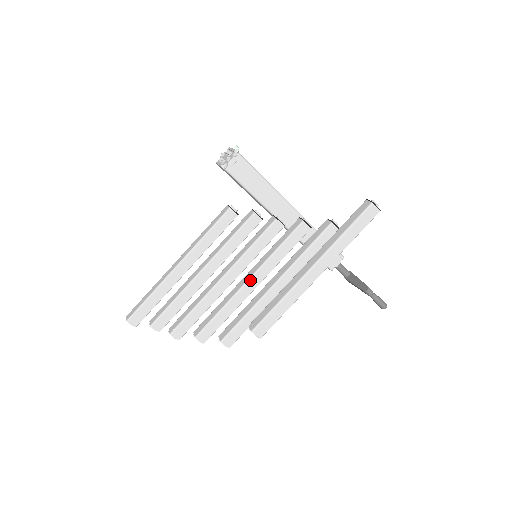
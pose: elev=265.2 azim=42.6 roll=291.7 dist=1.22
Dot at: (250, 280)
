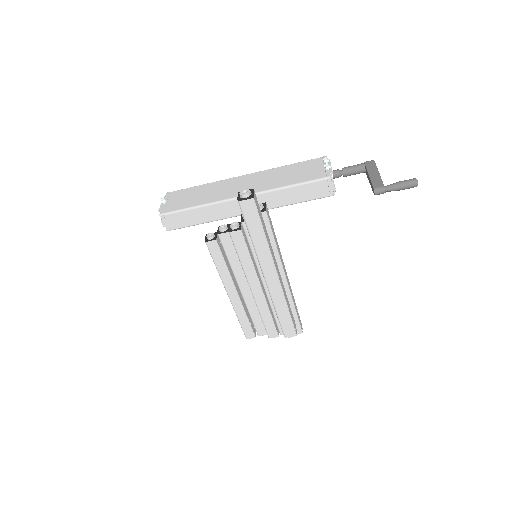
Dot at: (264, 284)
